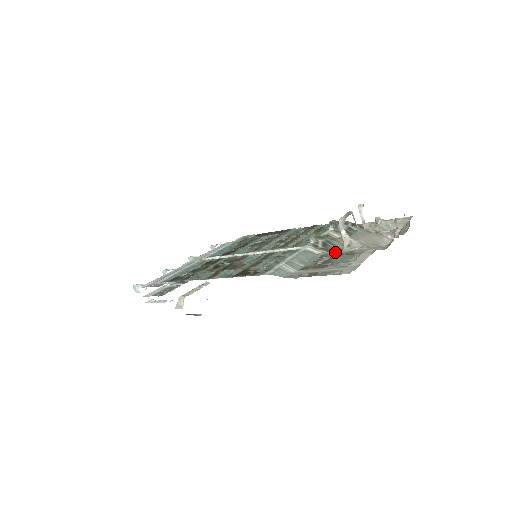
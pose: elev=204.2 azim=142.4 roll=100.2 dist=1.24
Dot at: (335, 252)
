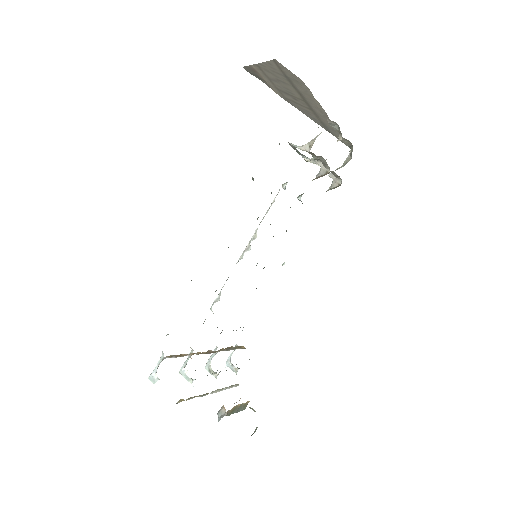
Dot at: occluded
